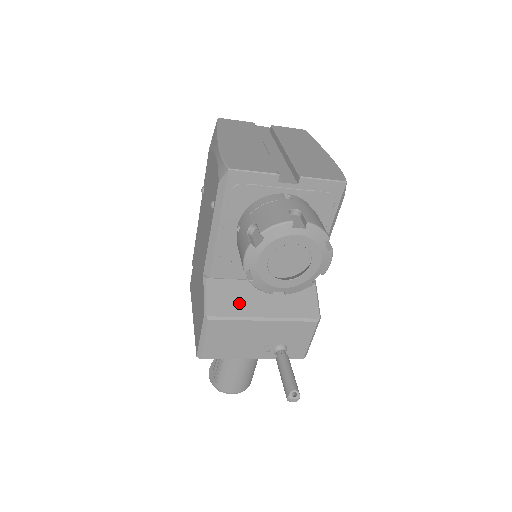
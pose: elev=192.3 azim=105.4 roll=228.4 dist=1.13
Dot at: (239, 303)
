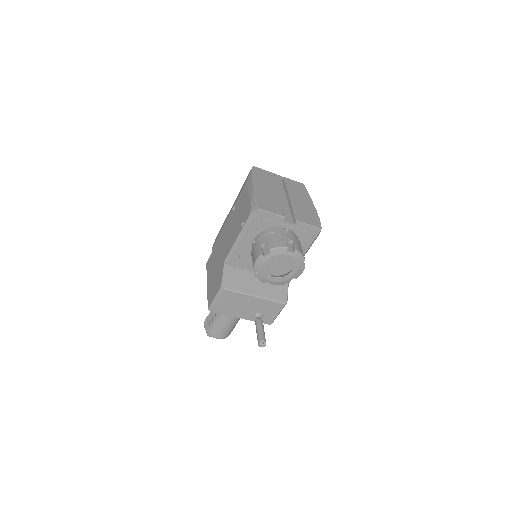
Dot at: (242, 283)
